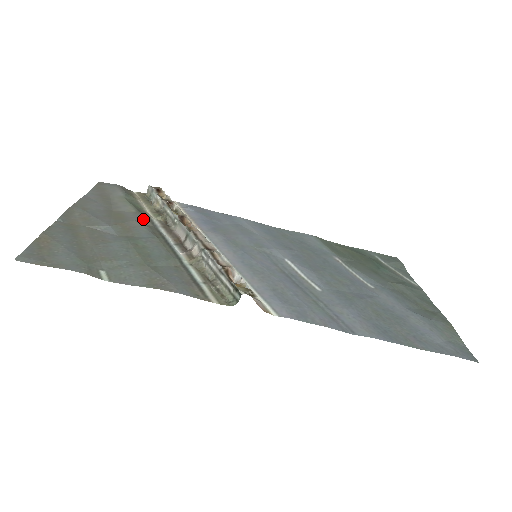
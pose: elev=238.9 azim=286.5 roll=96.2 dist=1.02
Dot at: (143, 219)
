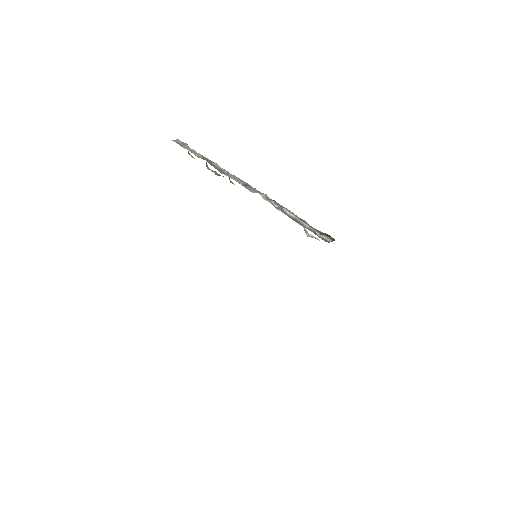
Dot at: occluded
